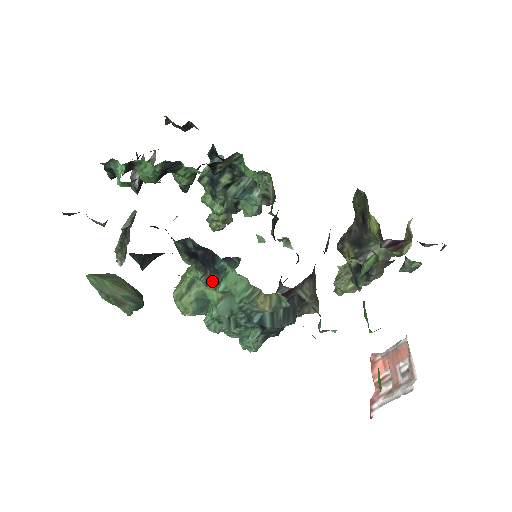
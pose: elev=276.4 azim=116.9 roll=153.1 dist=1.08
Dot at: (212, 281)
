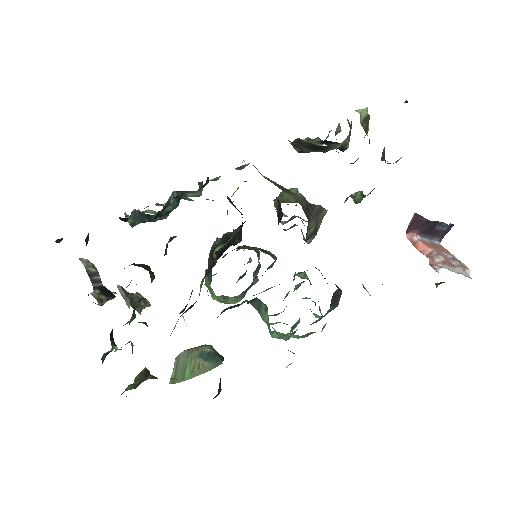
Dot at: (246, 301)
